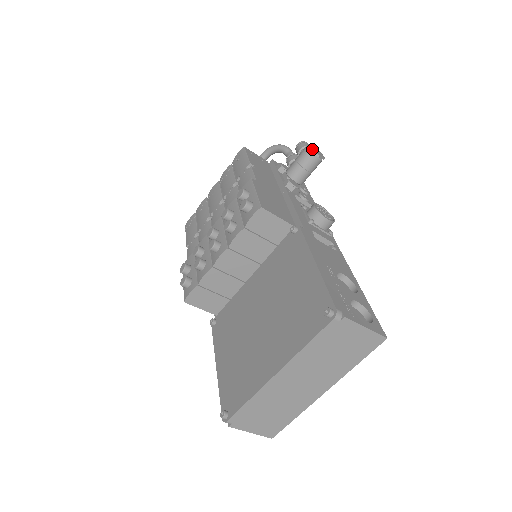
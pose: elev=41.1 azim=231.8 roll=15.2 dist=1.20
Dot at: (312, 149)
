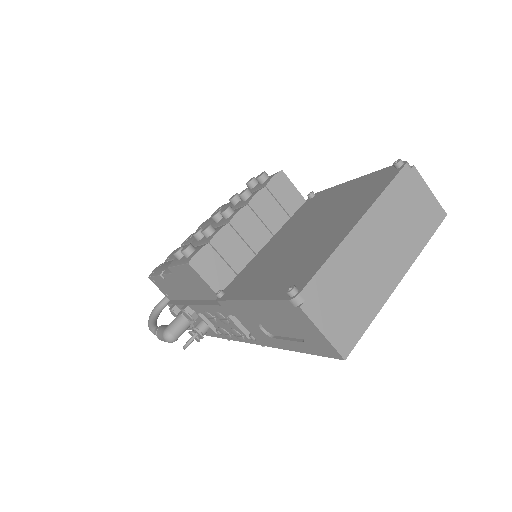
Dot at: occluded
